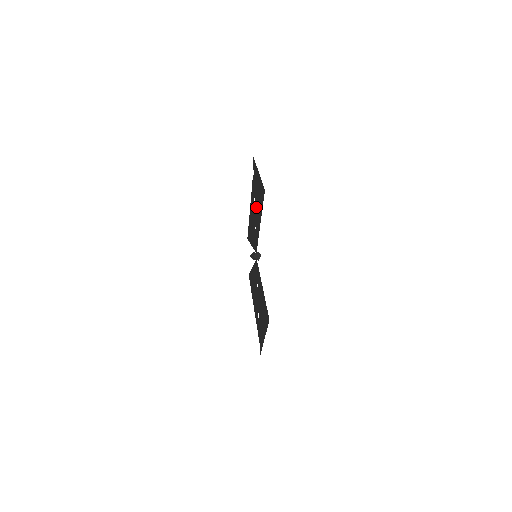
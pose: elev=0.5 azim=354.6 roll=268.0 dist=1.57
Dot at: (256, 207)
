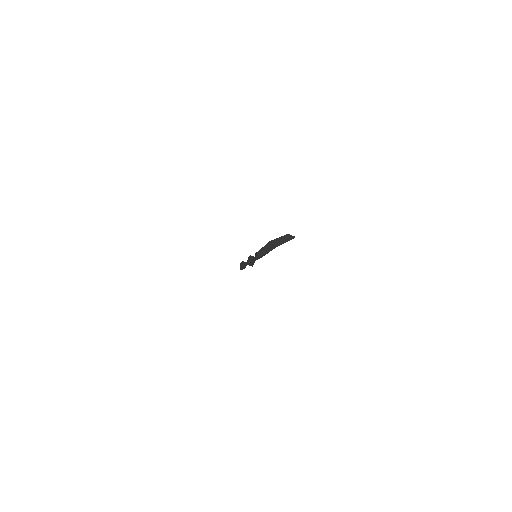
Dot at: occluded
